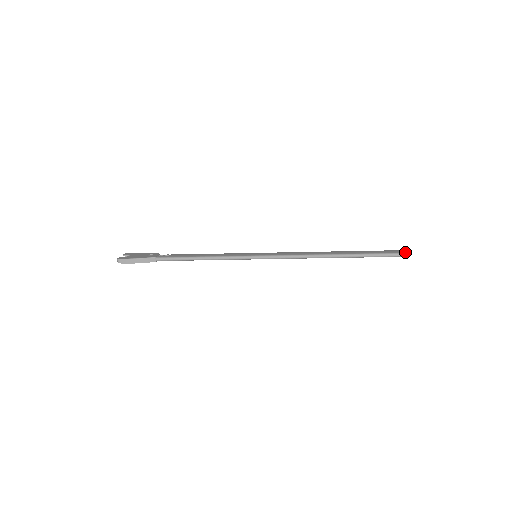
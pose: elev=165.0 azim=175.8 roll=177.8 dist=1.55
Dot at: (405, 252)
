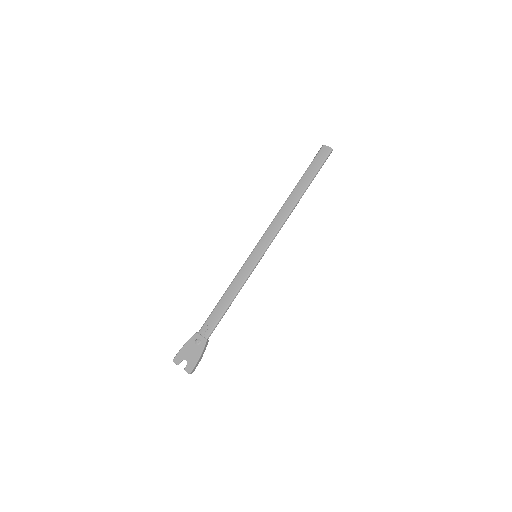
Dot at: (330, 149)
